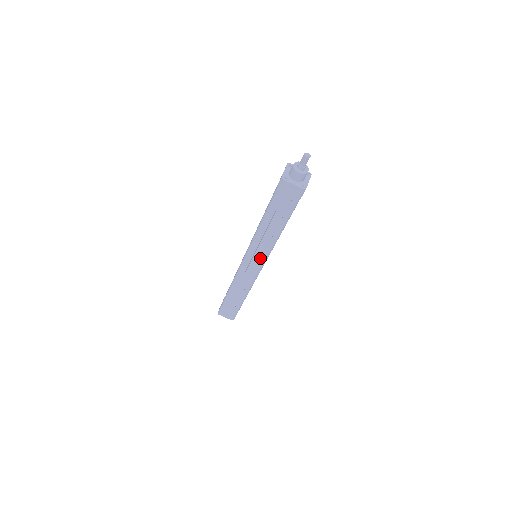
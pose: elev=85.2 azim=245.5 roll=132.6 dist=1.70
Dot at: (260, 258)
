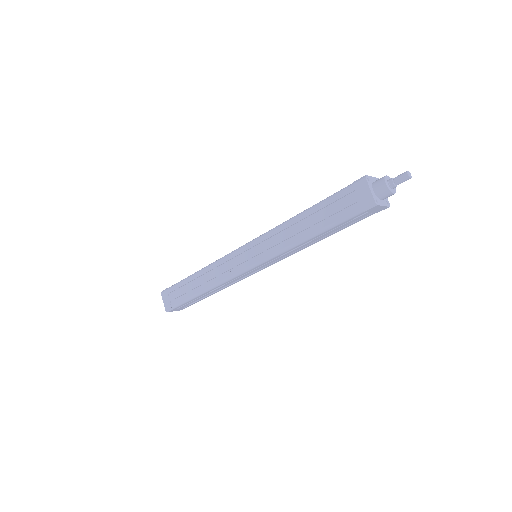
Dot at: (260, 256)
